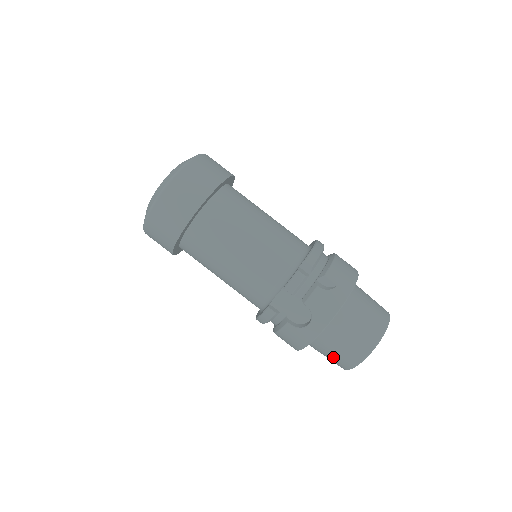
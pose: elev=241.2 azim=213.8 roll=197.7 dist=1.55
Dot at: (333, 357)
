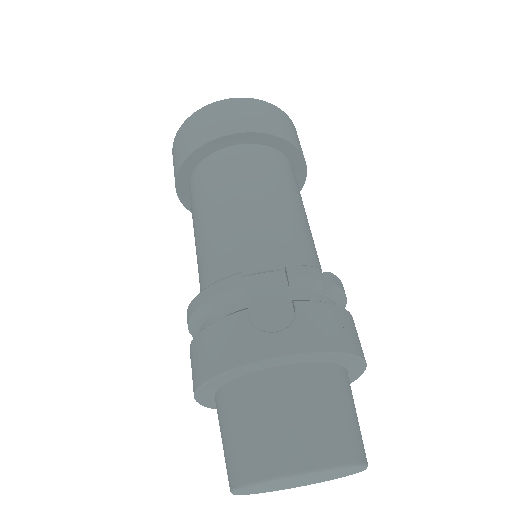
Dot at: (249, 436)
